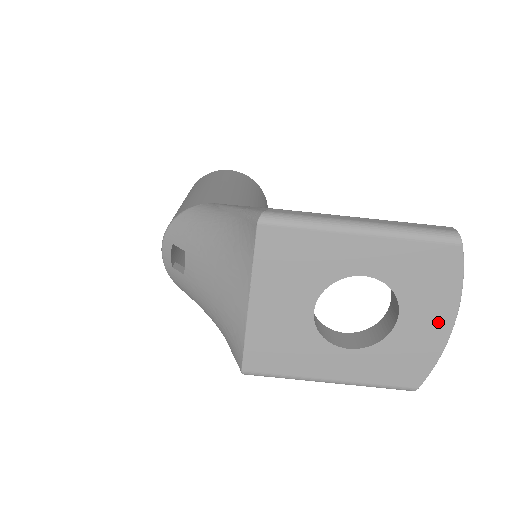
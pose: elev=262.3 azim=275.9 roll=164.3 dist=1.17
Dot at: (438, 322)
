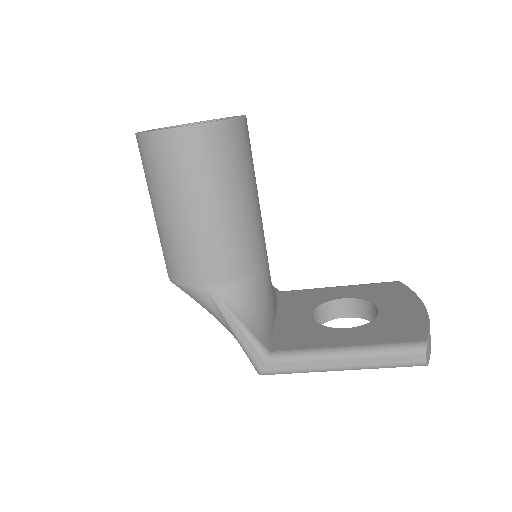
Dot at: occluded
